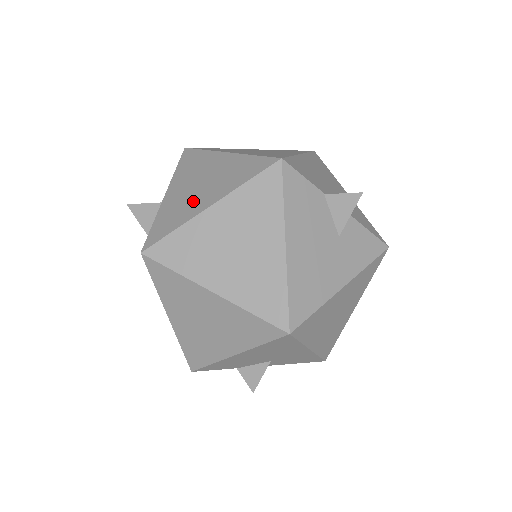
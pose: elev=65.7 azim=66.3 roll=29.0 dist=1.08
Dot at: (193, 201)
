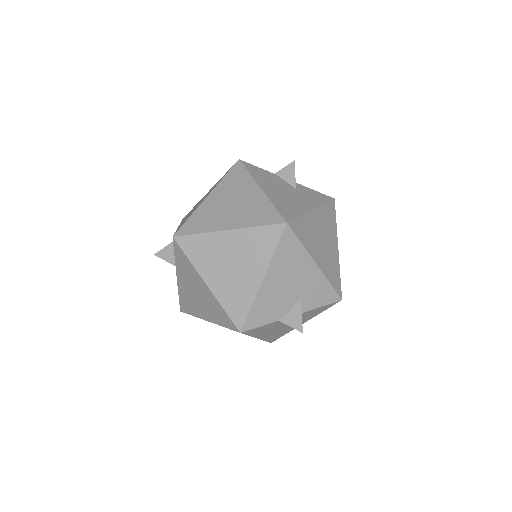
Dot at: (197, 306)
